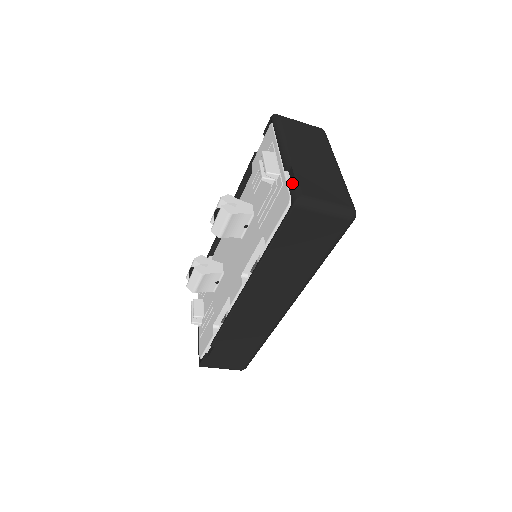
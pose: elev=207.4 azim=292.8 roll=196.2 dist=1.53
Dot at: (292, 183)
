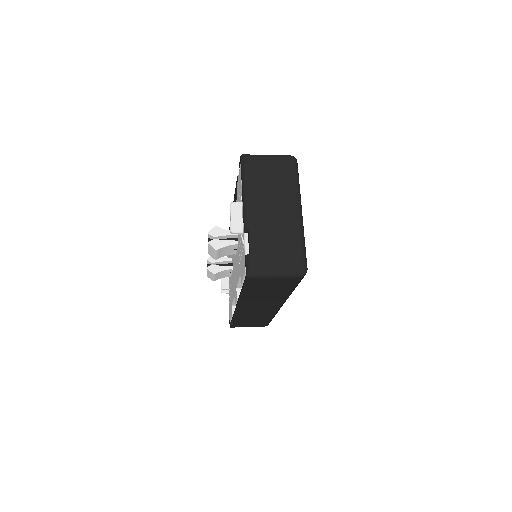
Dot at: (248, 249)
